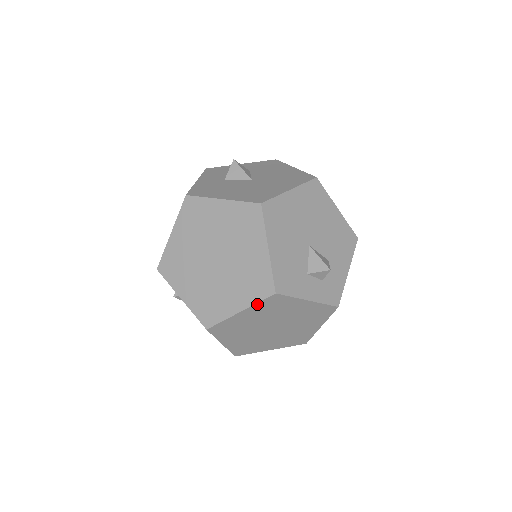
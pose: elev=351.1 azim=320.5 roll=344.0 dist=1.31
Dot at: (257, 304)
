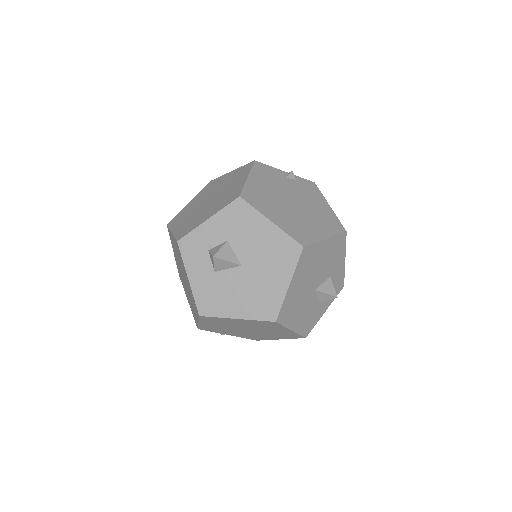
Dot at: occluded
